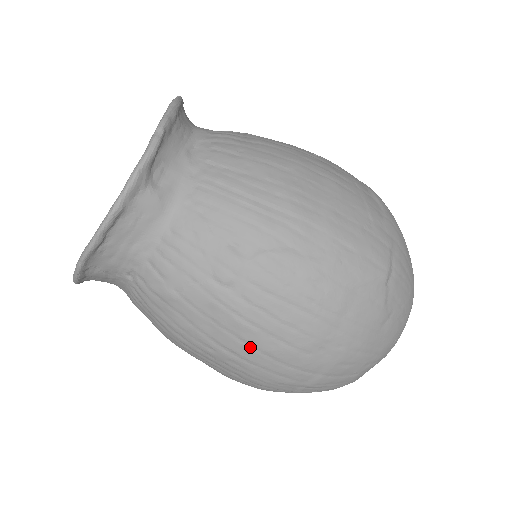
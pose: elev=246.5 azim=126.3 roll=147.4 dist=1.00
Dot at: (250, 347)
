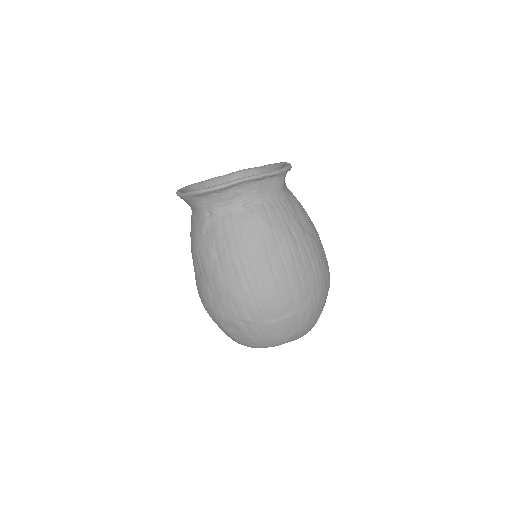
Dot at: (286, 272)
